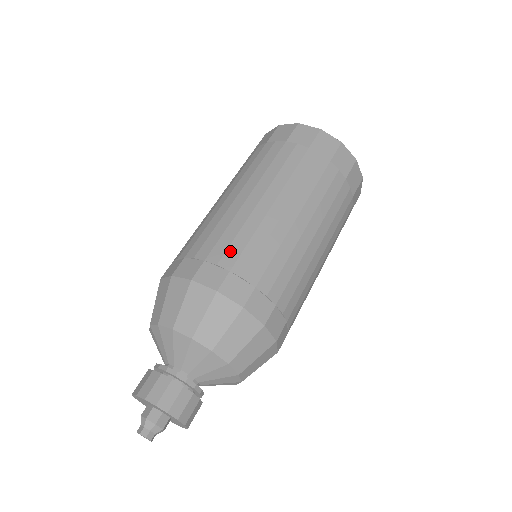
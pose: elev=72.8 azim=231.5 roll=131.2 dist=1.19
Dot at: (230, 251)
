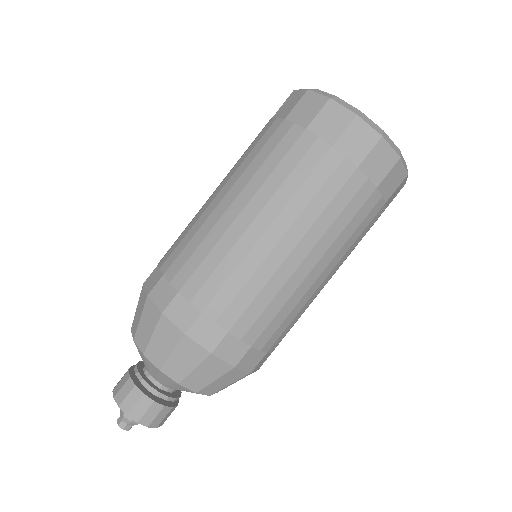
Dot at: (206, 287)
